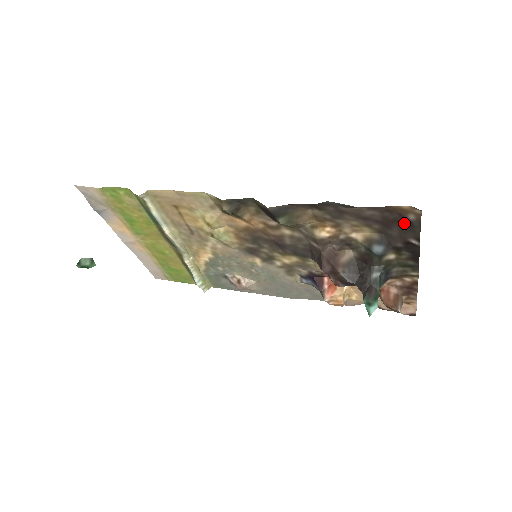
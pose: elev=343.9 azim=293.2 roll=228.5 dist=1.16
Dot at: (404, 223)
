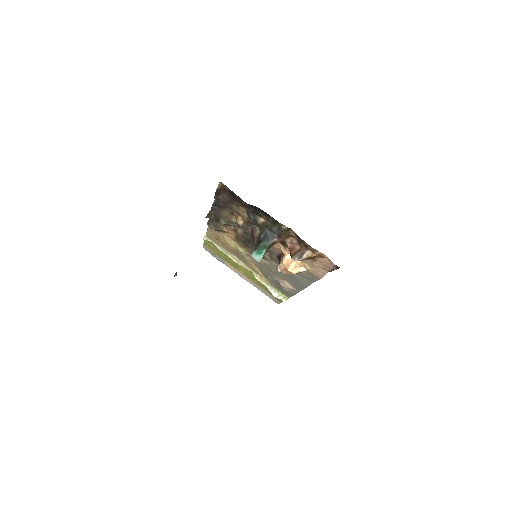
Dot at: (232, 194)
